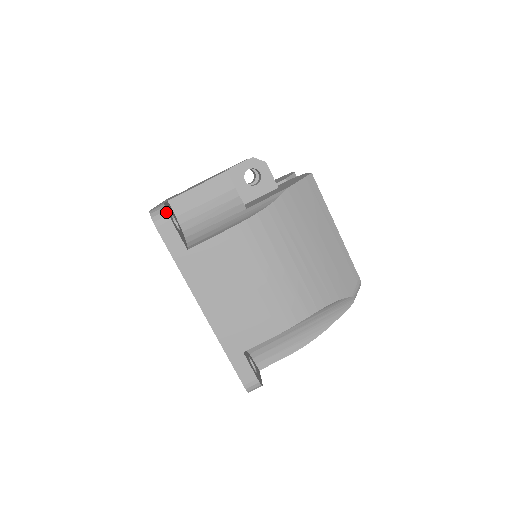
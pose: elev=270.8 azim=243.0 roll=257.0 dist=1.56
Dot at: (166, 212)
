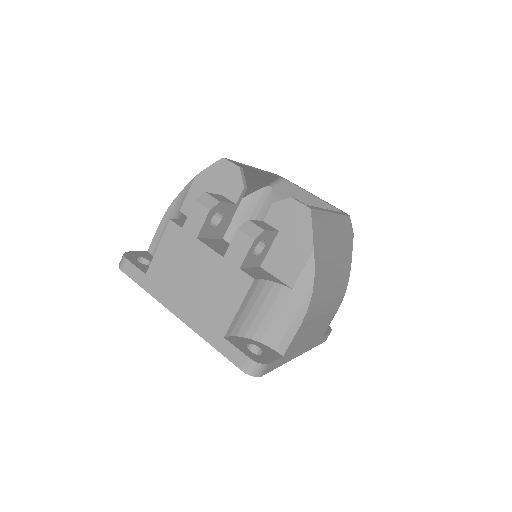
Dot at: (263, 365)
